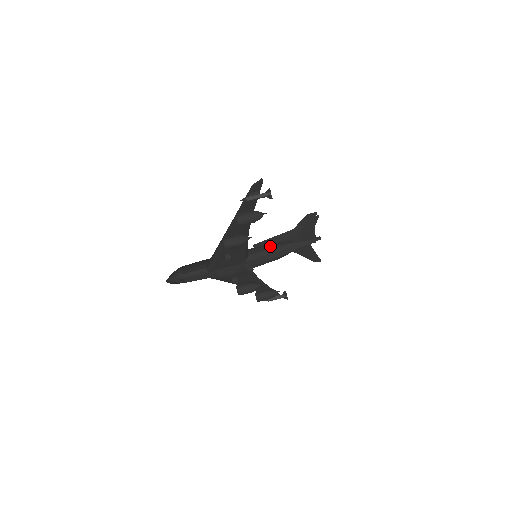
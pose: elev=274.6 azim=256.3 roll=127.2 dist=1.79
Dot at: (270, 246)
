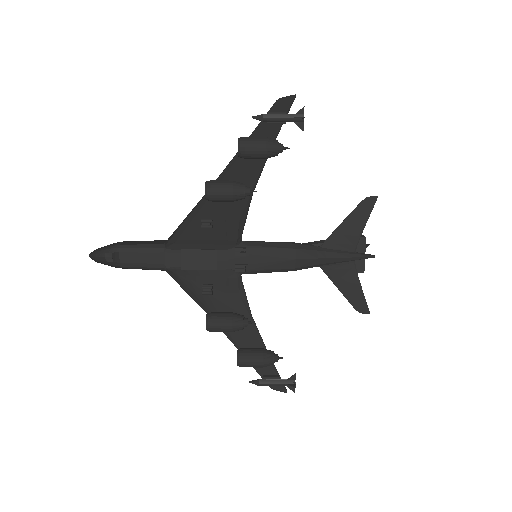
Dot at: (284, 242)
